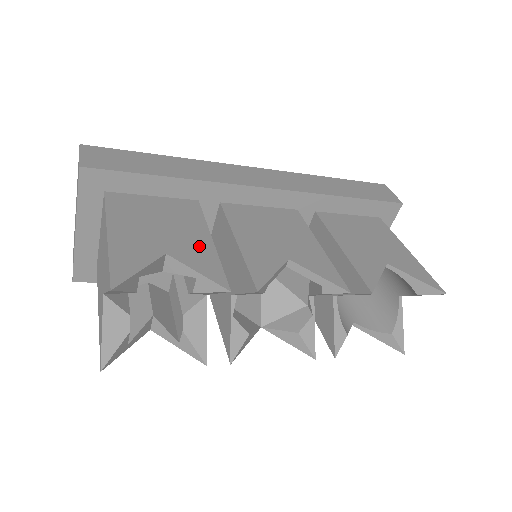
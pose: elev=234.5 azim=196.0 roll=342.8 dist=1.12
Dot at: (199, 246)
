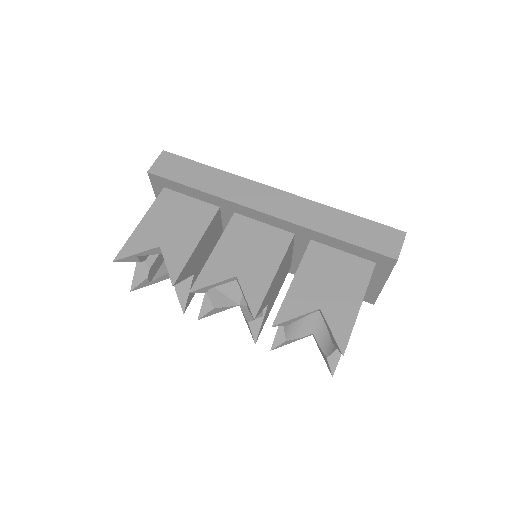
Dot at: (184, 247)
